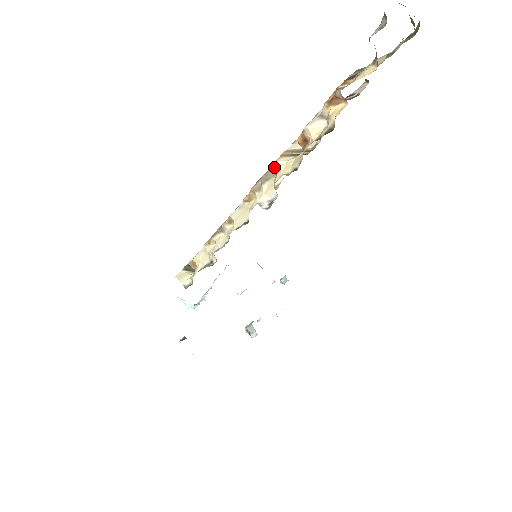
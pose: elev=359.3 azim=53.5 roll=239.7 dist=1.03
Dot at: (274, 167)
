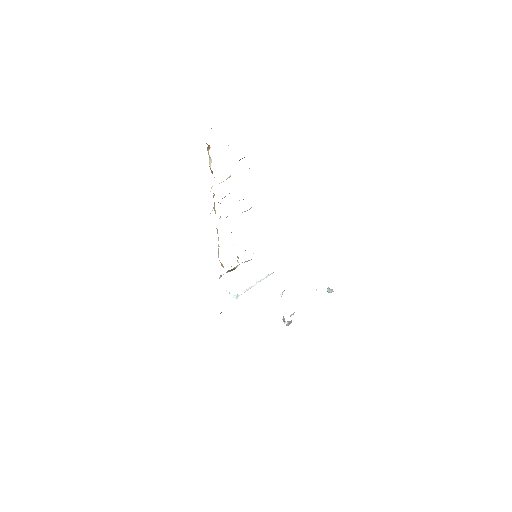
Dot at: occluded
